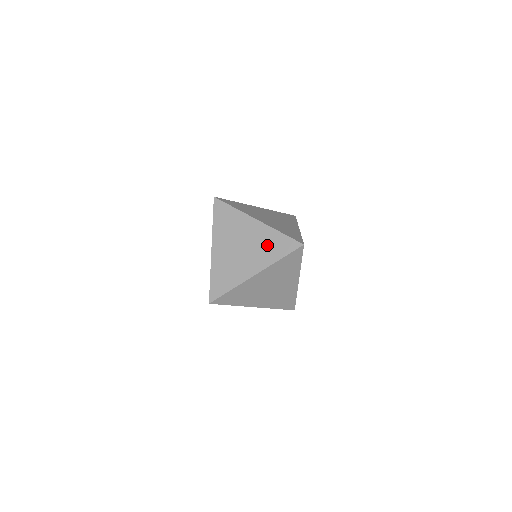
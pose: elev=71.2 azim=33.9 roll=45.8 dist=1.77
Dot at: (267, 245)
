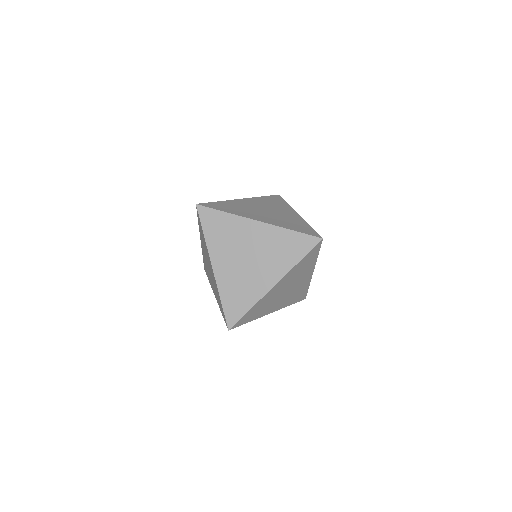
Dot at: (279, 248)
